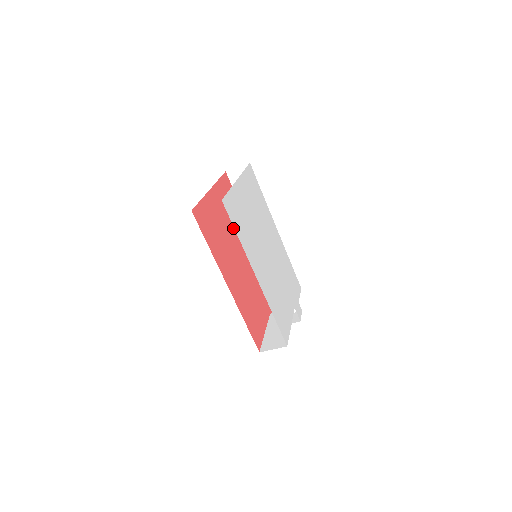
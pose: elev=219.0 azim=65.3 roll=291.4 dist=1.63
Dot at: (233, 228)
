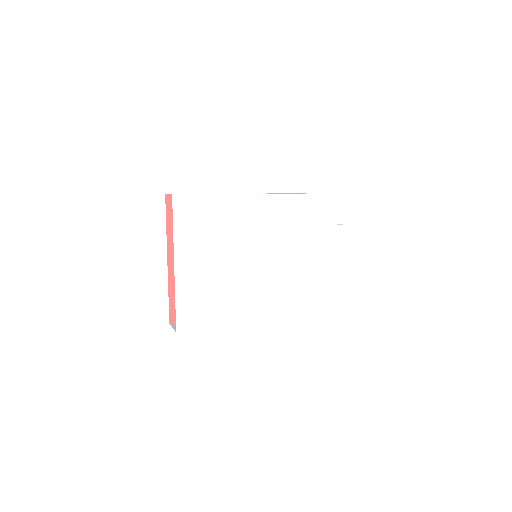
Dot at: occluded
